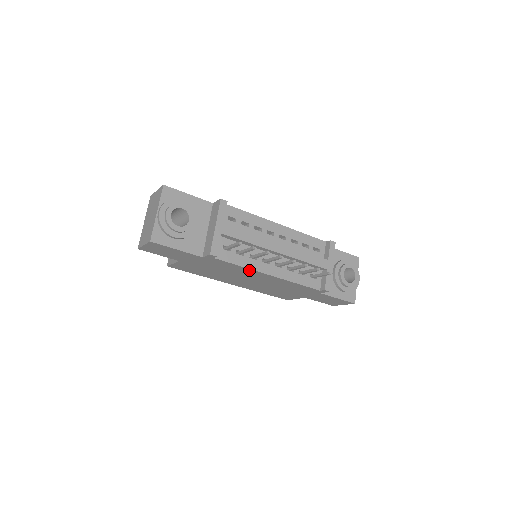
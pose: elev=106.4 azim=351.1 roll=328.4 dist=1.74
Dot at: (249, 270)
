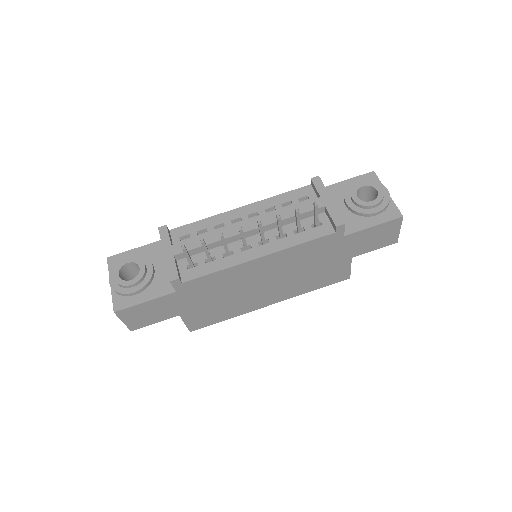
Dot at: (234, 269)
